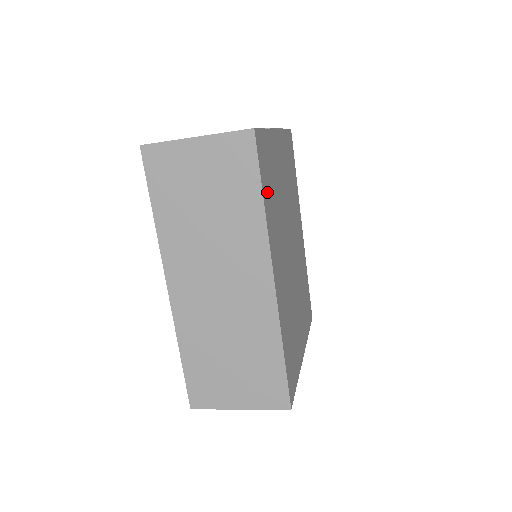
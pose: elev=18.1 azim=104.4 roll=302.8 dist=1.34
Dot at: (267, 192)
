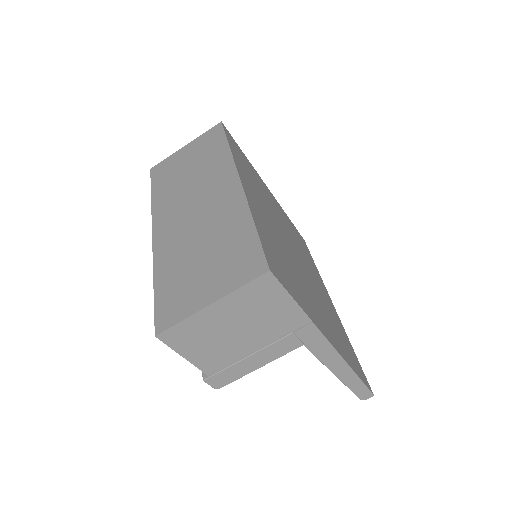
Dot at: (238, 156)
